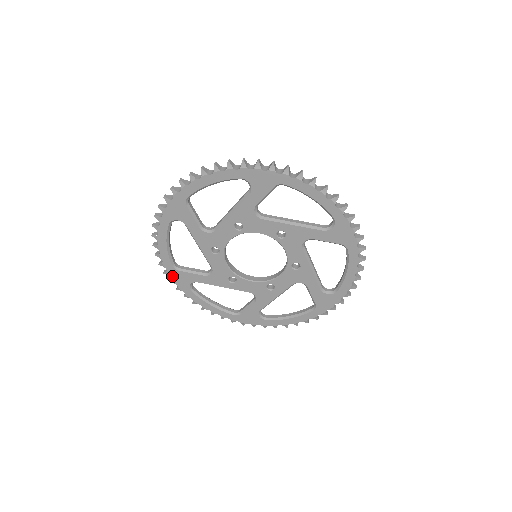
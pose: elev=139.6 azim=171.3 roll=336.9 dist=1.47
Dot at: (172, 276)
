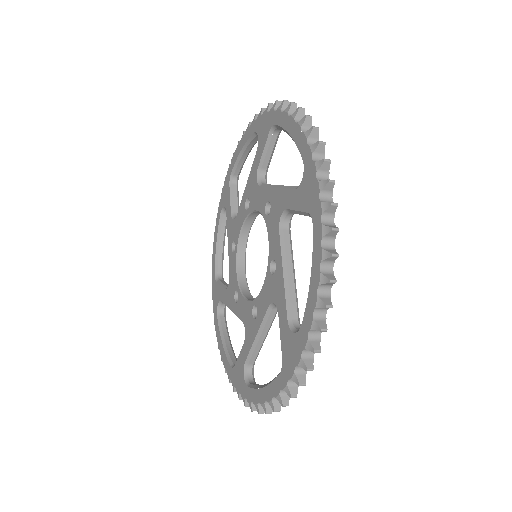
Dot at: (235, 384)
